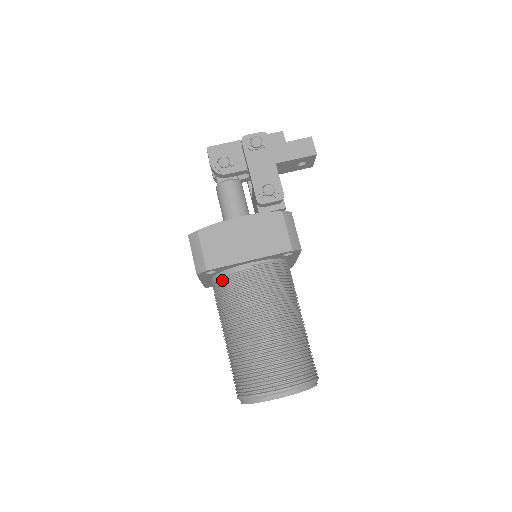
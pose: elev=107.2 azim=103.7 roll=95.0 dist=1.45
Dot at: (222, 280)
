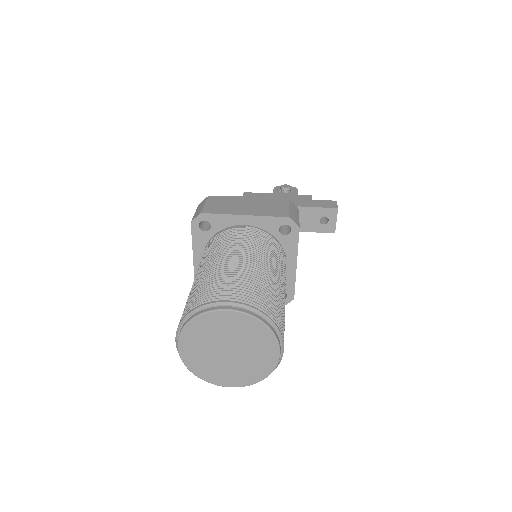
Dot at: (213, 239)
